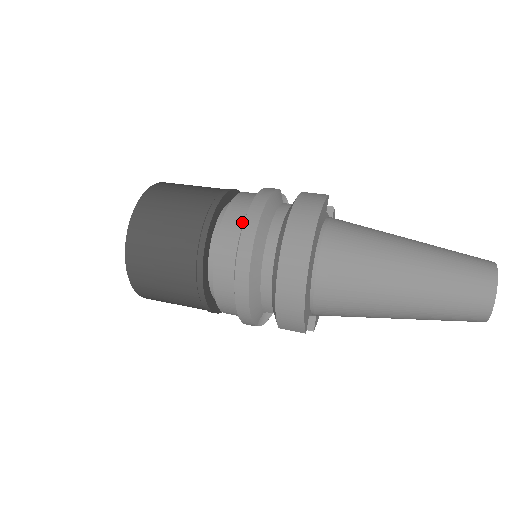
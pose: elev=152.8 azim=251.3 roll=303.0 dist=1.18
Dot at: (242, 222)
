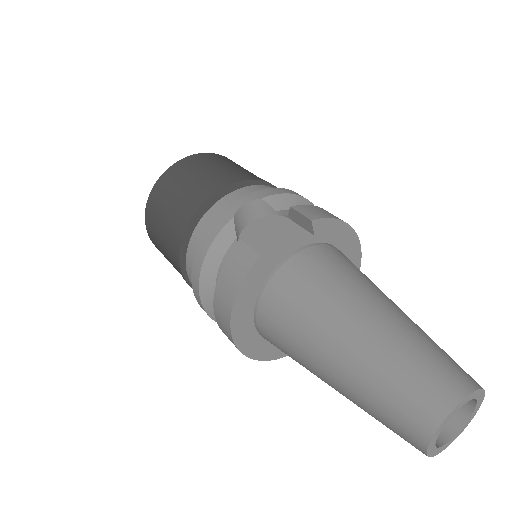
Dot at: occluded
